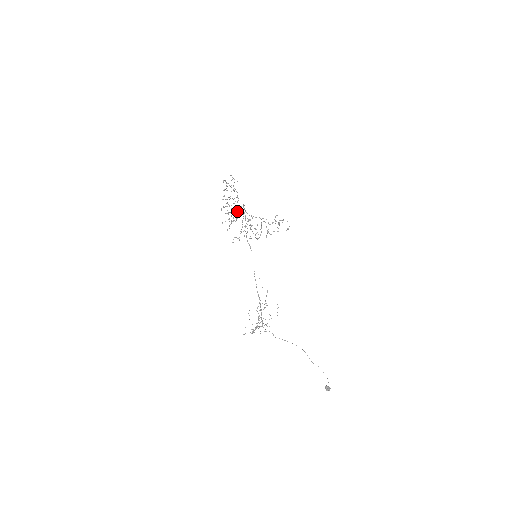
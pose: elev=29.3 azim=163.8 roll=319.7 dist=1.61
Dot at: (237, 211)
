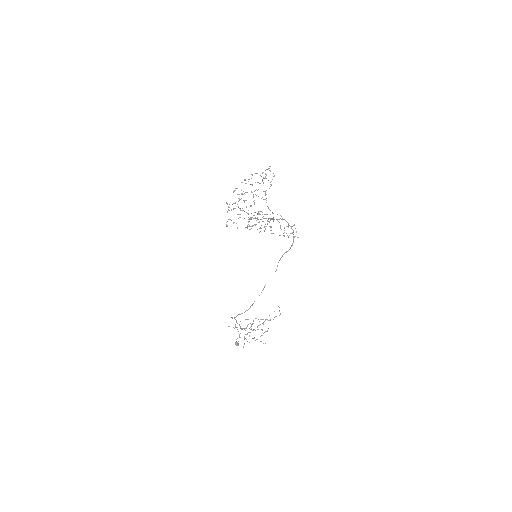
Dot at: occluded
